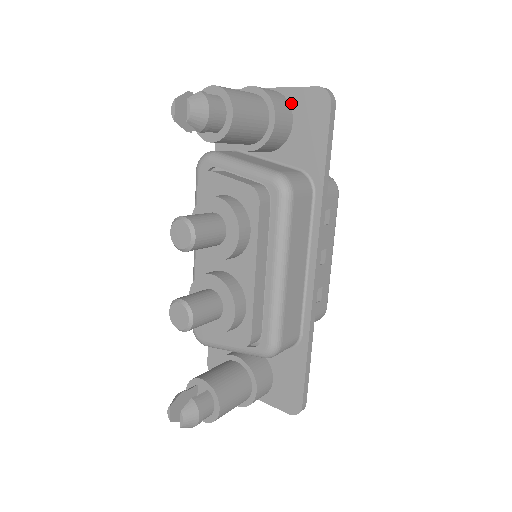
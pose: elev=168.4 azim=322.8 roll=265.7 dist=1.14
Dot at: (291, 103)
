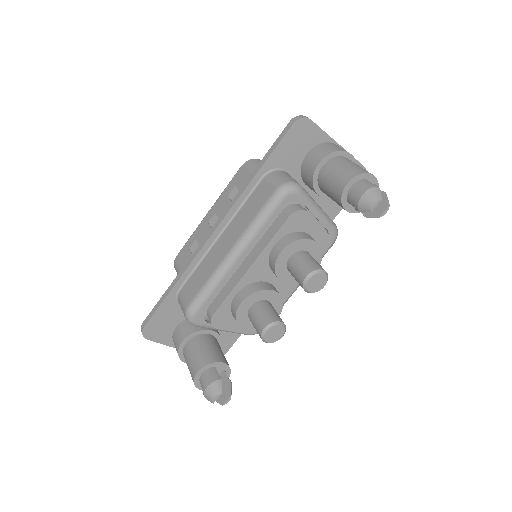
Dot at: occluded
